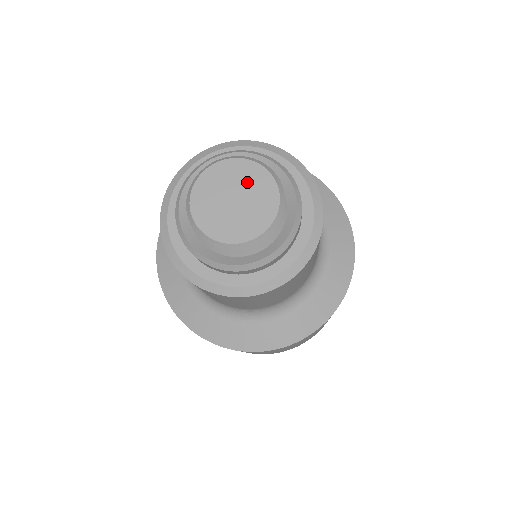
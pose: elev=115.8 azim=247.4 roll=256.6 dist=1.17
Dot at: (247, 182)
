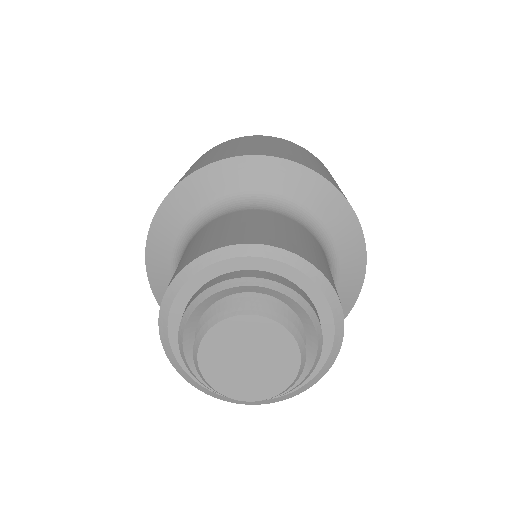
Dot at: (261, 341)
